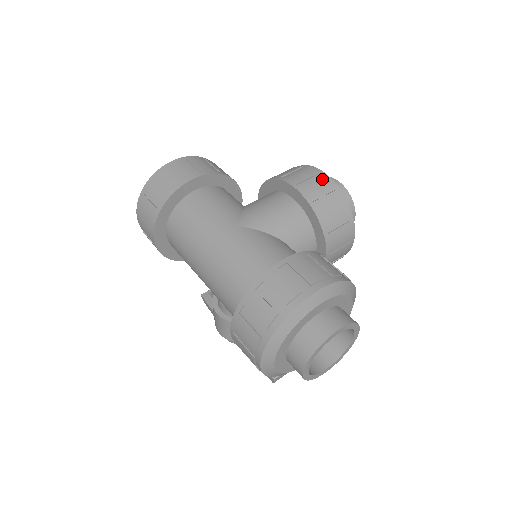
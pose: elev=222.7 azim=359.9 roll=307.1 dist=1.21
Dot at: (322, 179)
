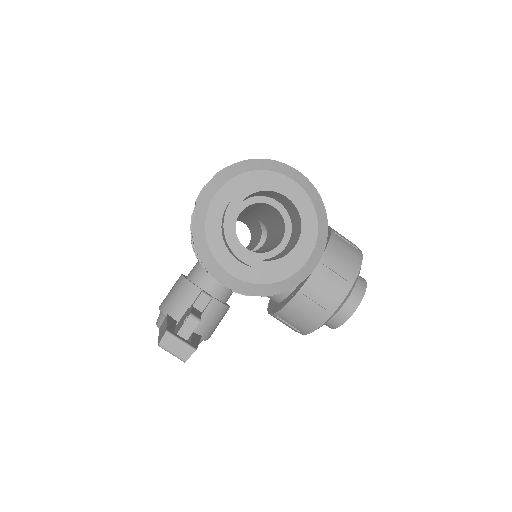
Dot at: occluded
